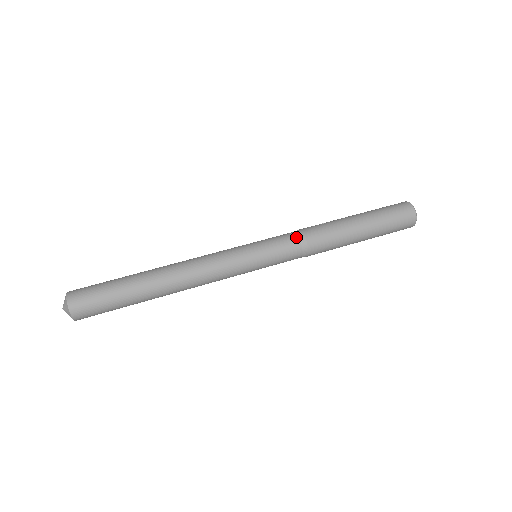
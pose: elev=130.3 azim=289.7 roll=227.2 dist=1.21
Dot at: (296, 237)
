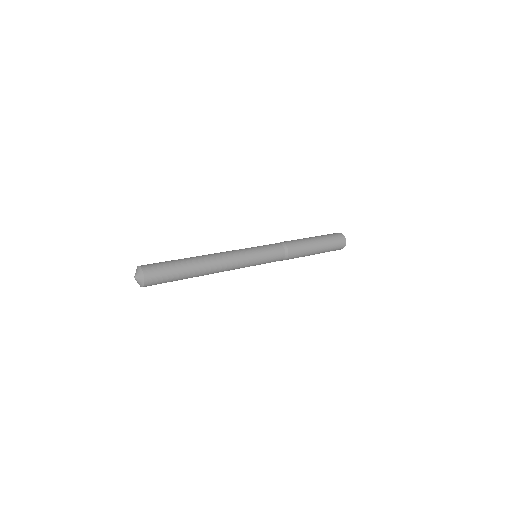
Dot at: (276, 243)
